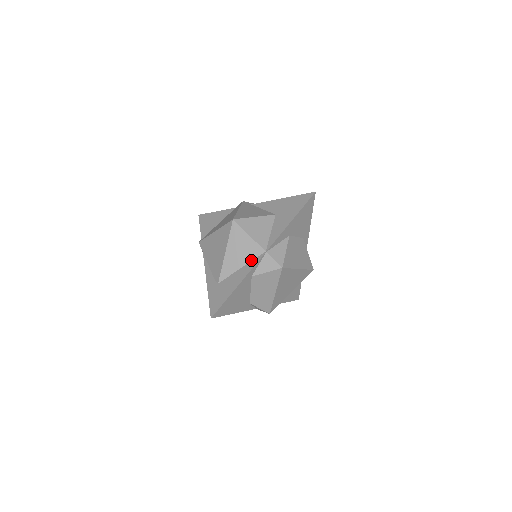
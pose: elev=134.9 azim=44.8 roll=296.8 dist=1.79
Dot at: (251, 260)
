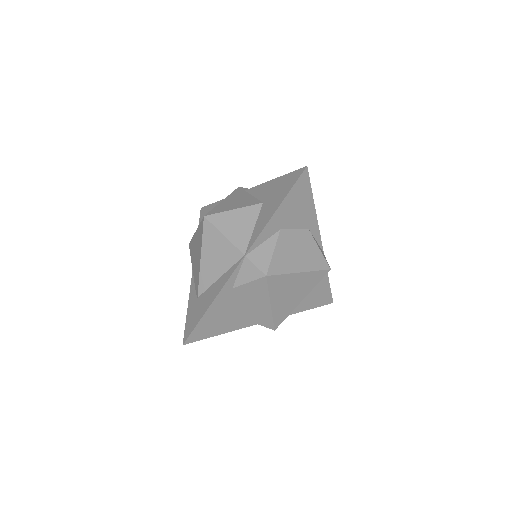
Dot at: (229, 267)
